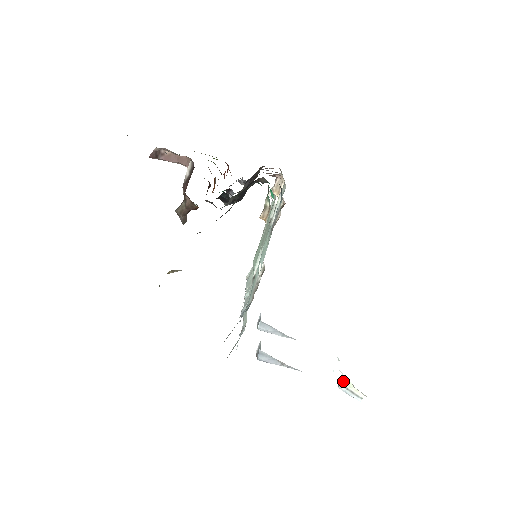
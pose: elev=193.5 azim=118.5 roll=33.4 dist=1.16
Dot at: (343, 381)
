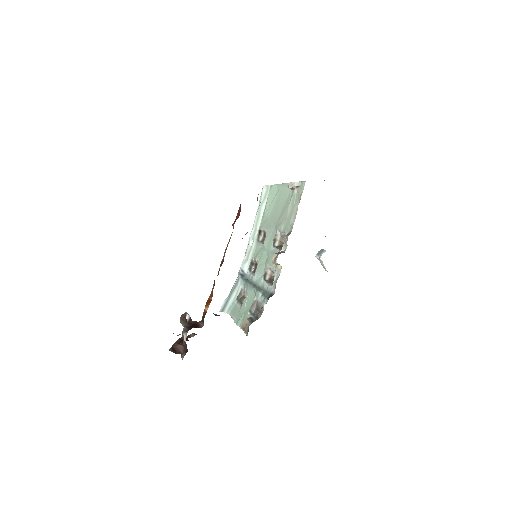
Dot at: (319, 258)
